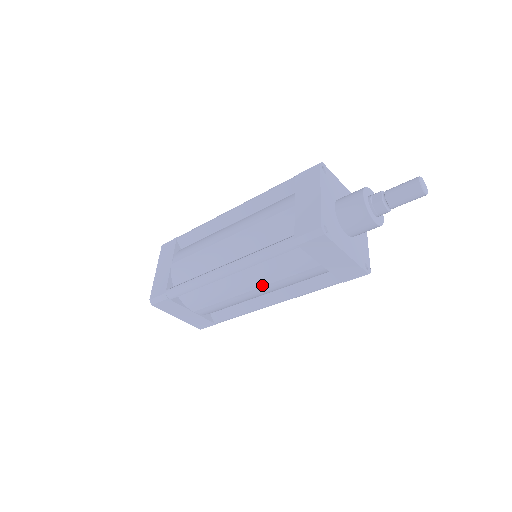
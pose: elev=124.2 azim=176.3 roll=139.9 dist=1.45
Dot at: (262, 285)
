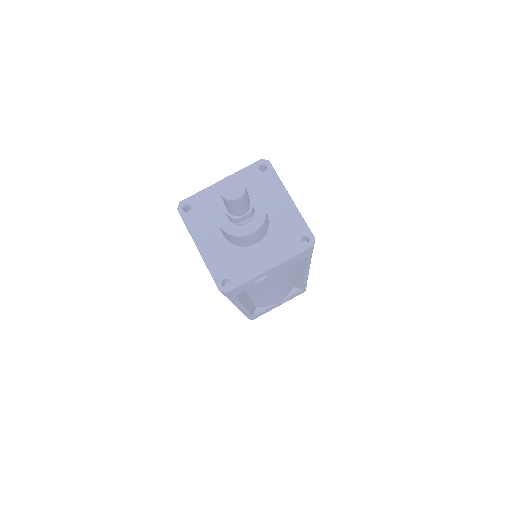
Dot at: occluded
